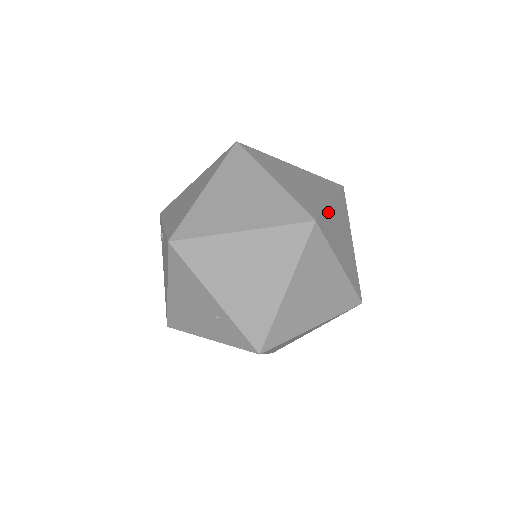
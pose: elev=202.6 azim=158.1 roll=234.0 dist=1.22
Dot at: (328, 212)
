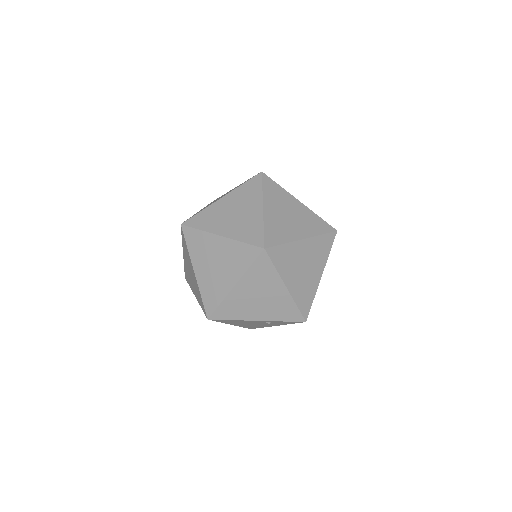
Dot at: (267, 221)
